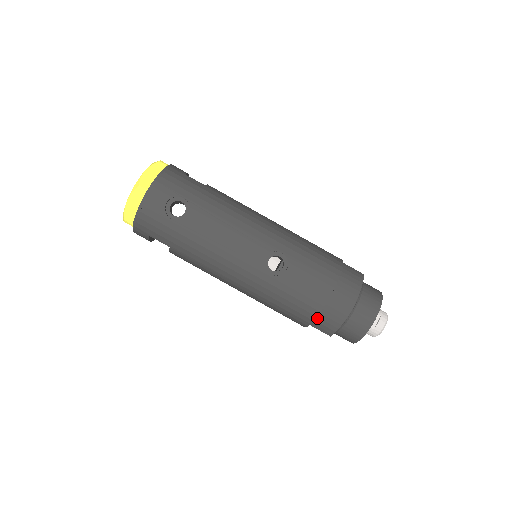
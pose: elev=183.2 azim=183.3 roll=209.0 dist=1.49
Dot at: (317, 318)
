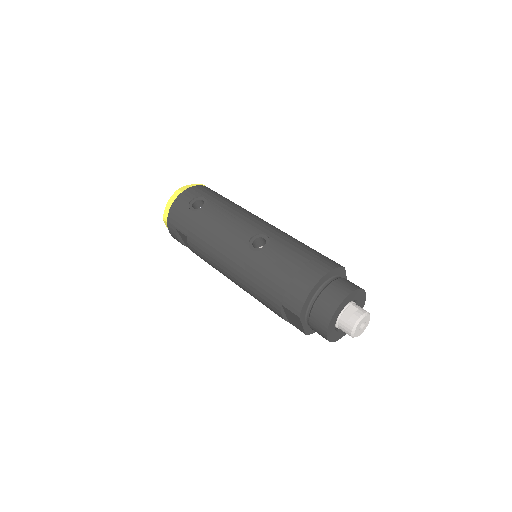
Dot at: (286, 292)
